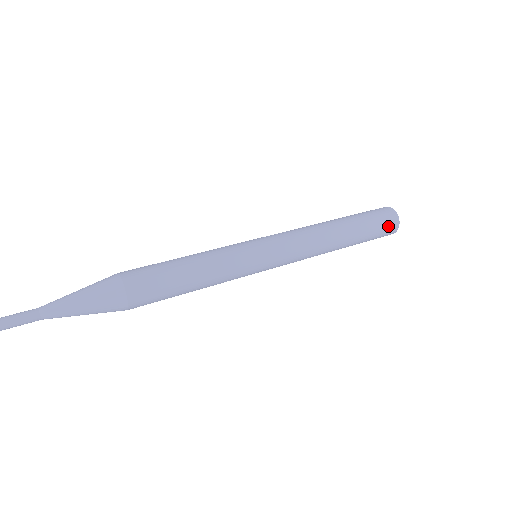
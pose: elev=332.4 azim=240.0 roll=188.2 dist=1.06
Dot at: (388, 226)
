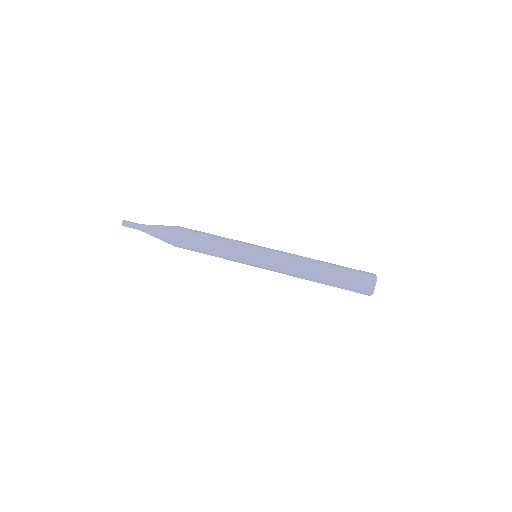
Dot at: occluded
